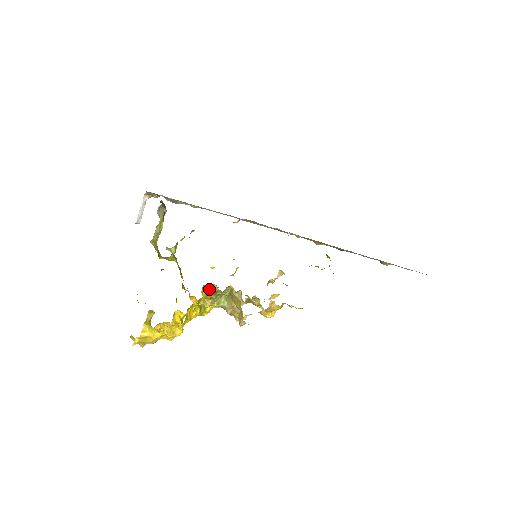
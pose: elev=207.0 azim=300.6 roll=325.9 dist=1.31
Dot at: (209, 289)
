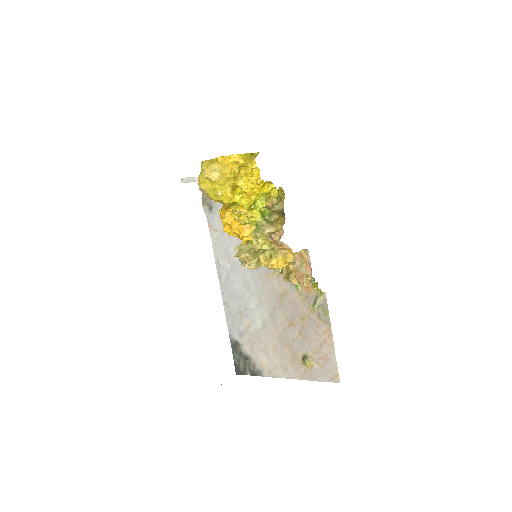
Dot at: (279, 195)
